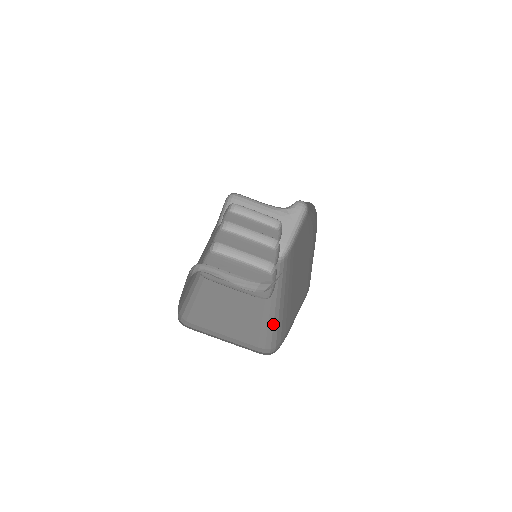
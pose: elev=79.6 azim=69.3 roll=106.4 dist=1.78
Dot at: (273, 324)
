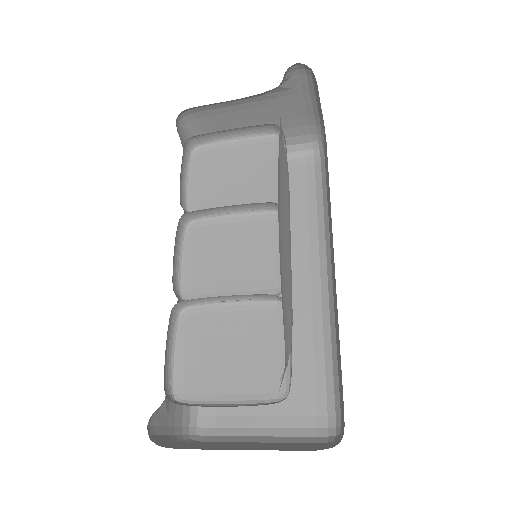
Dot at: (331, 347)
